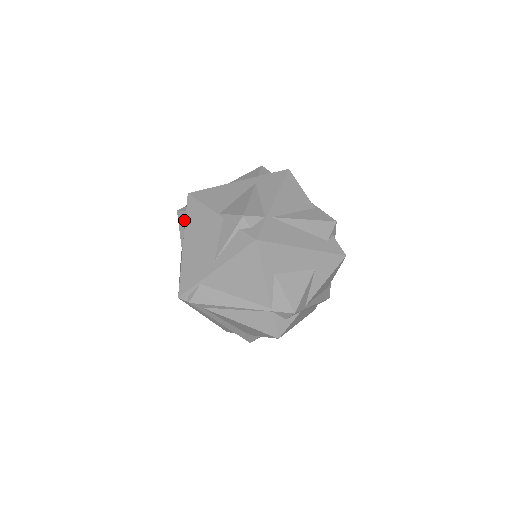
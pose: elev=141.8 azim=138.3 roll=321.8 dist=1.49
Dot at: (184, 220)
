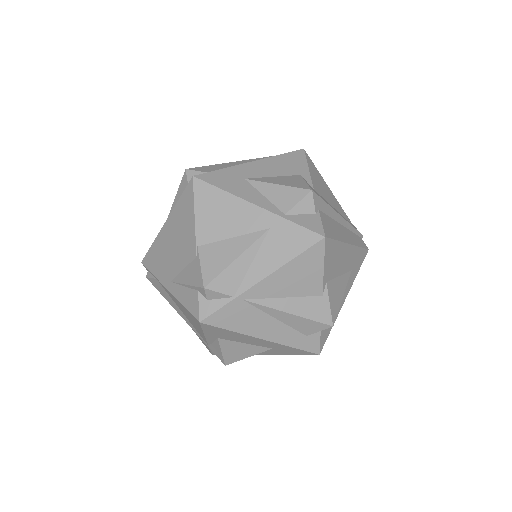
Dot at: occluded
